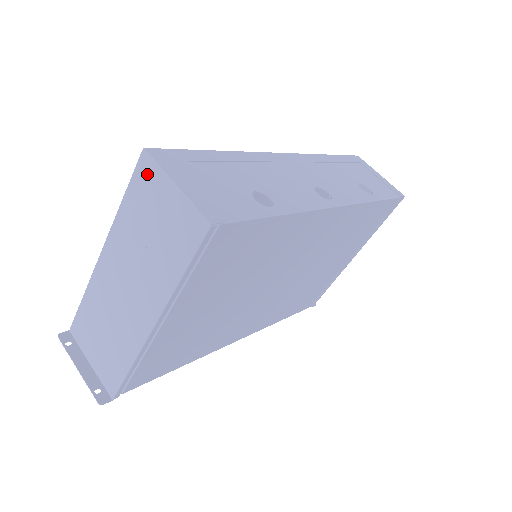
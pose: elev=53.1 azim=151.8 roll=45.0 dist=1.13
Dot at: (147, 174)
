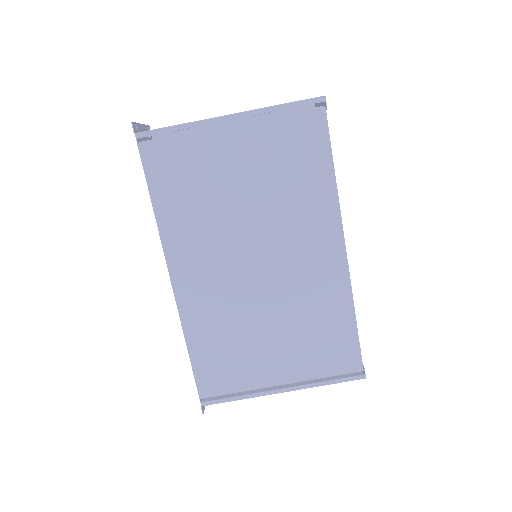
Dot at: occluded
